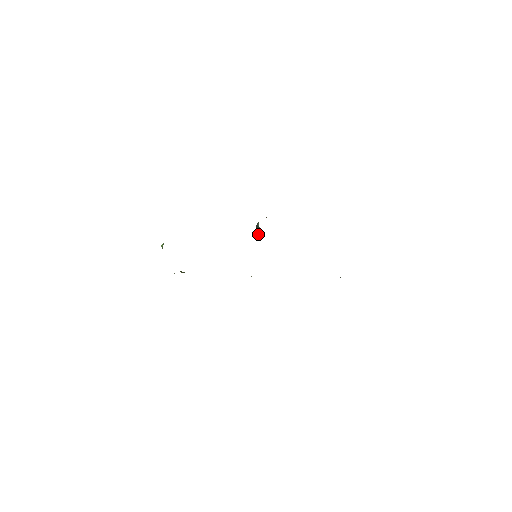
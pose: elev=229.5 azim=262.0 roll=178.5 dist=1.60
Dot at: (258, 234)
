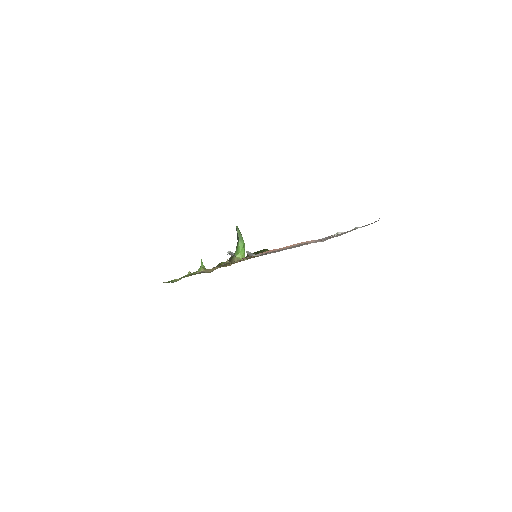
Dot at: (240, 252)
